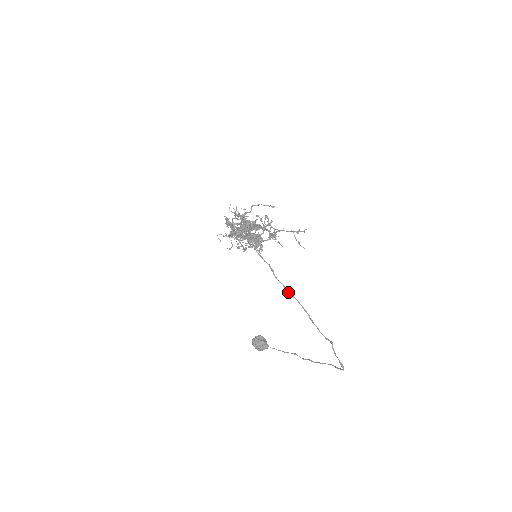
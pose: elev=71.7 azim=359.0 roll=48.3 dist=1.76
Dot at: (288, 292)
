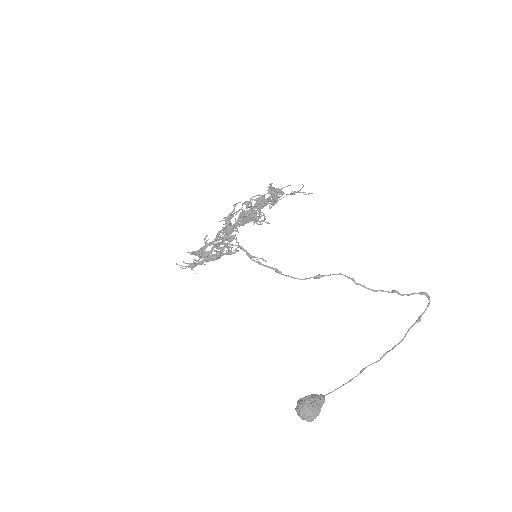
Dot at: occluded
